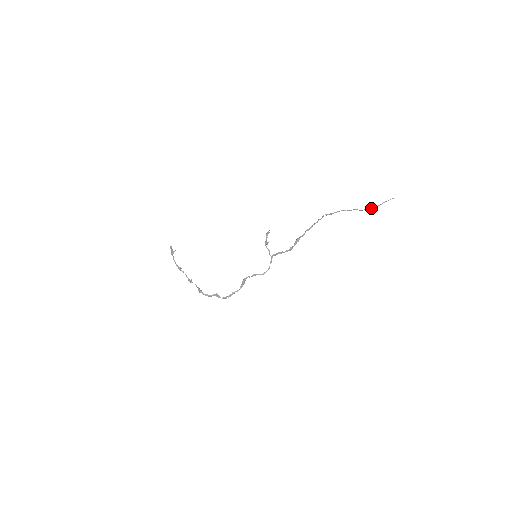
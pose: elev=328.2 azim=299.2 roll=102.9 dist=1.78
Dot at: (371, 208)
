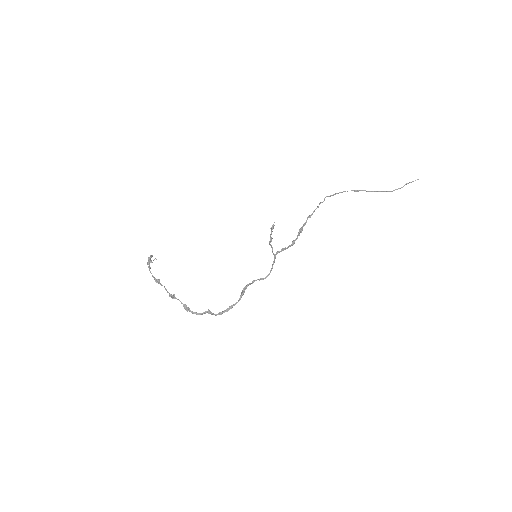
Dot at: (390, 191)
